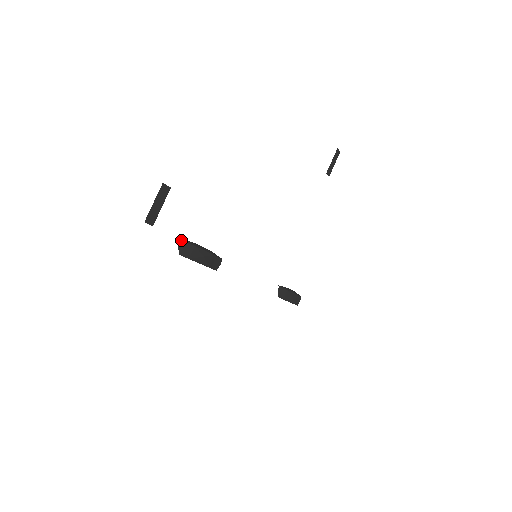
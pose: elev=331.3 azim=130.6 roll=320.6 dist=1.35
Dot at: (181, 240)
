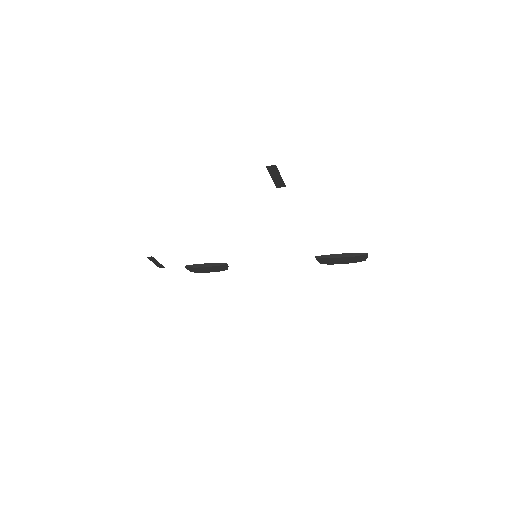
Dot at: (186, 267)
